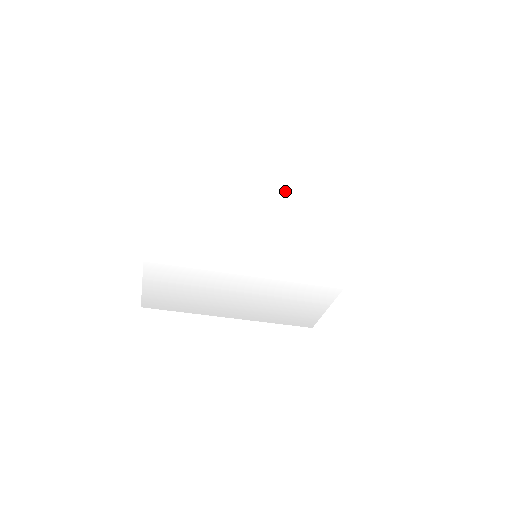
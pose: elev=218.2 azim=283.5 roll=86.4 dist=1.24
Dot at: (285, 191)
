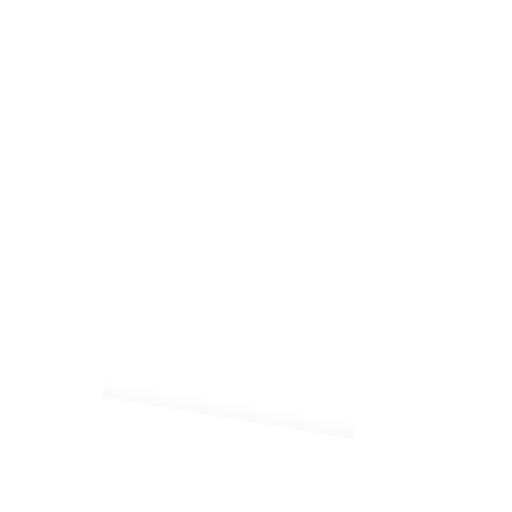
Dot at: (276, 150)
